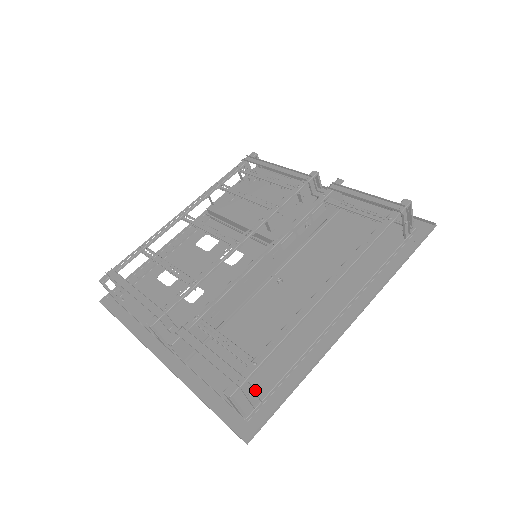
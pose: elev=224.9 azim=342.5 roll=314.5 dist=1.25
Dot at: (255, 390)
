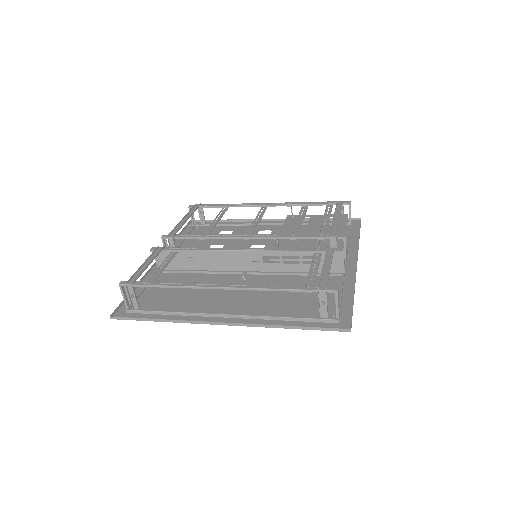
Dot at: (149, 306)
